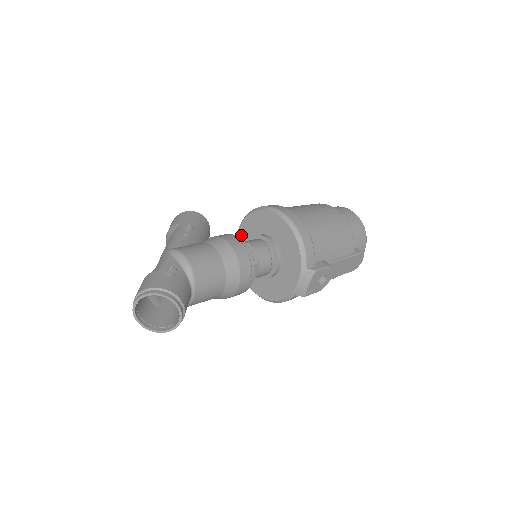
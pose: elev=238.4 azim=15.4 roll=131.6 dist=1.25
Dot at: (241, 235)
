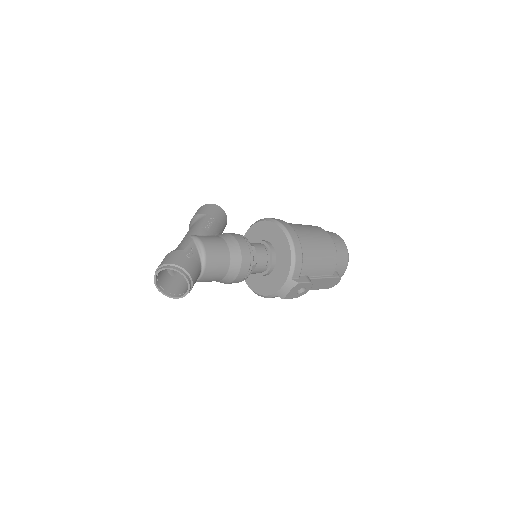
Dot at: (249, 234)
